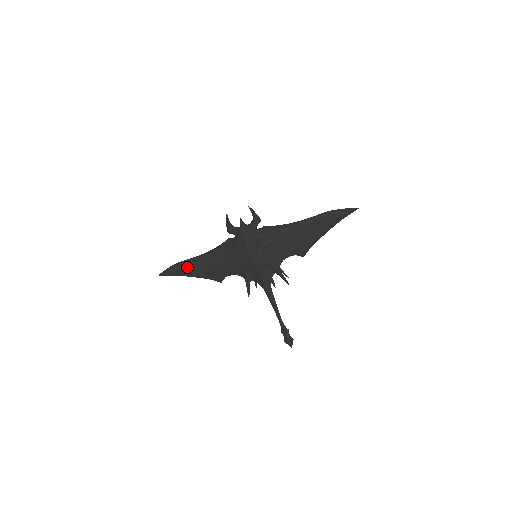
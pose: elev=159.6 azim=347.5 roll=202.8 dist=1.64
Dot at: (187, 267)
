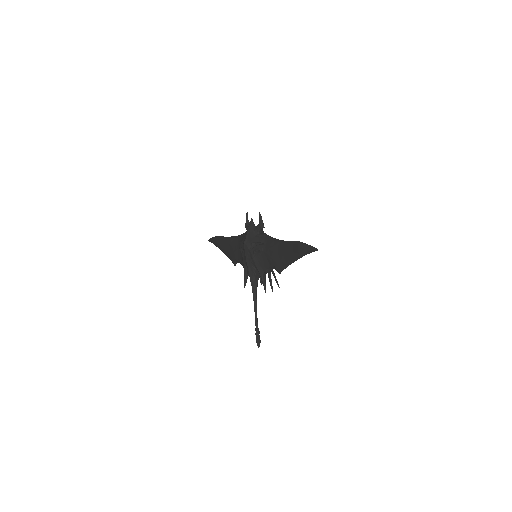
Dot at: (220, 242)
